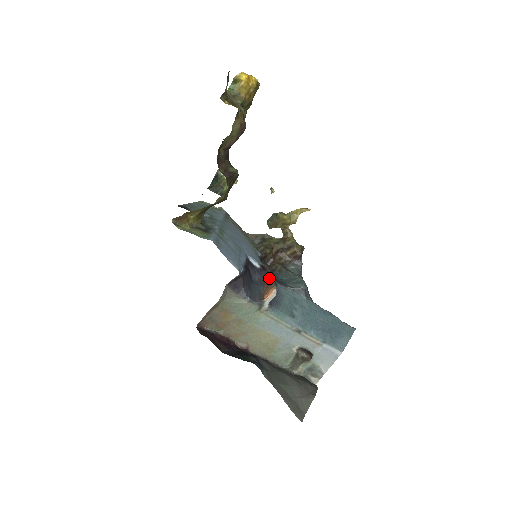
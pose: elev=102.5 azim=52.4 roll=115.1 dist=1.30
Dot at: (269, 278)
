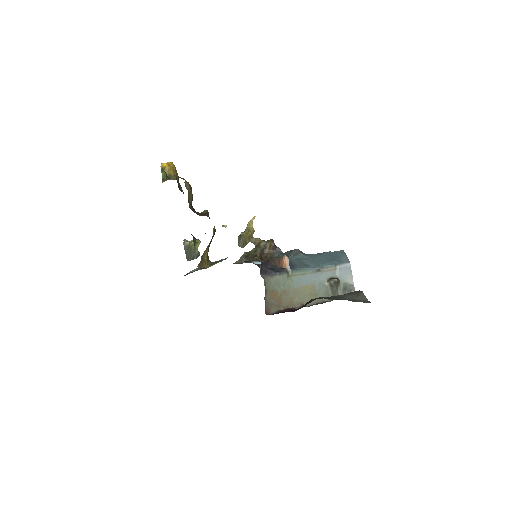
Dot at: (275, 260)
